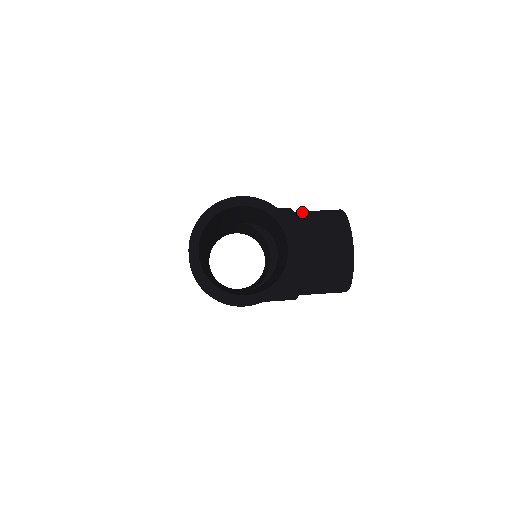
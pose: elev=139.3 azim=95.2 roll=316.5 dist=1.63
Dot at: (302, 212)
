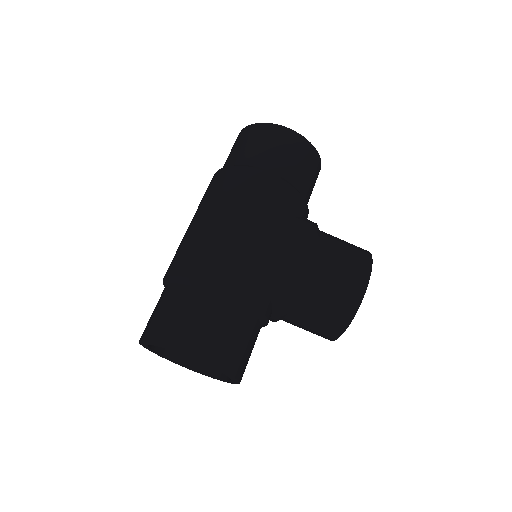
Dot at: (315, 280)
